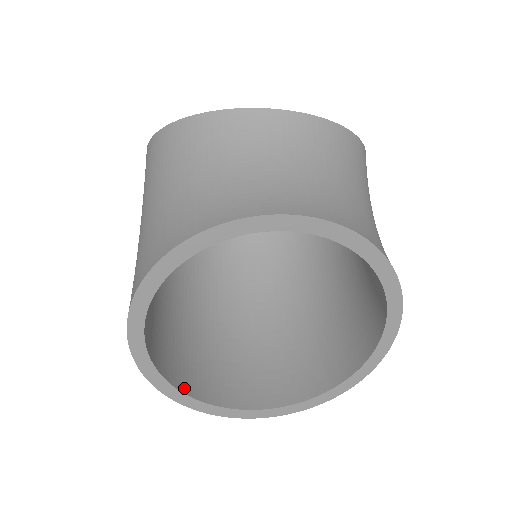
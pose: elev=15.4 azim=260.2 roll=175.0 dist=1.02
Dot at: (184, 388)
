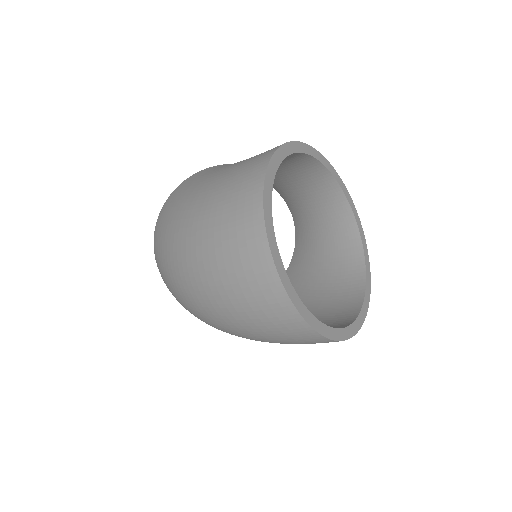
Dot at: occluded
